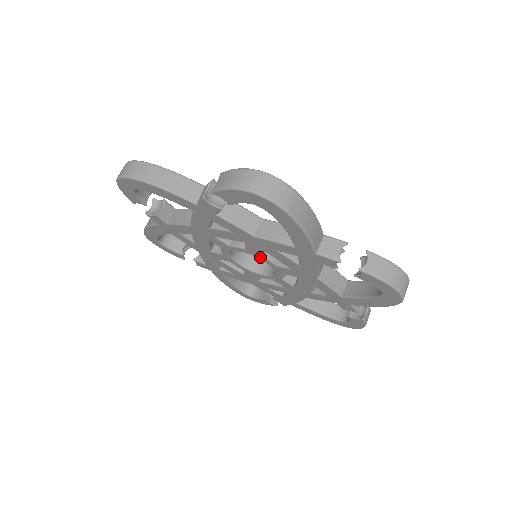
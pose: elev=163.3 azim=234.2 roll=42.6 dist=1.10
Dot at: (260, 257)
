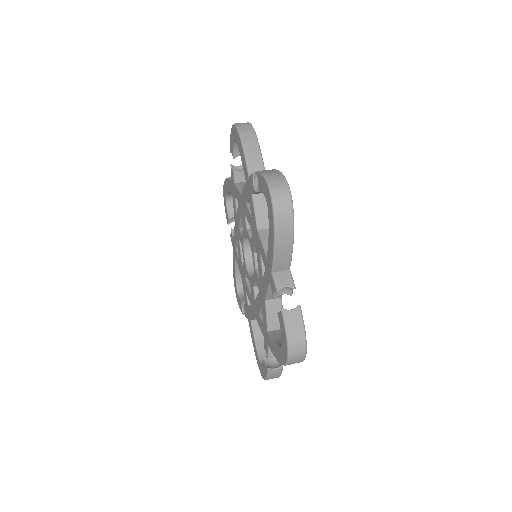
Dot at: (247, 233)
